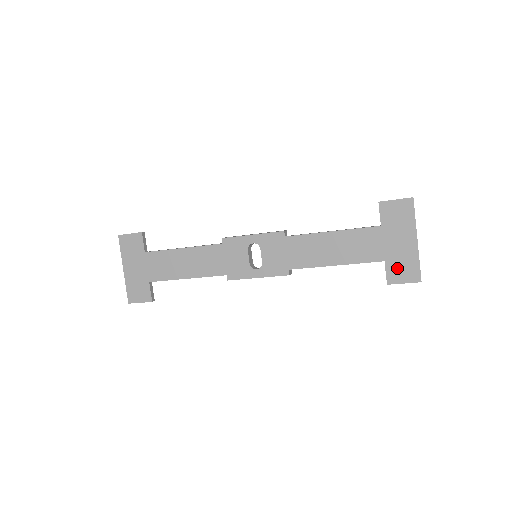
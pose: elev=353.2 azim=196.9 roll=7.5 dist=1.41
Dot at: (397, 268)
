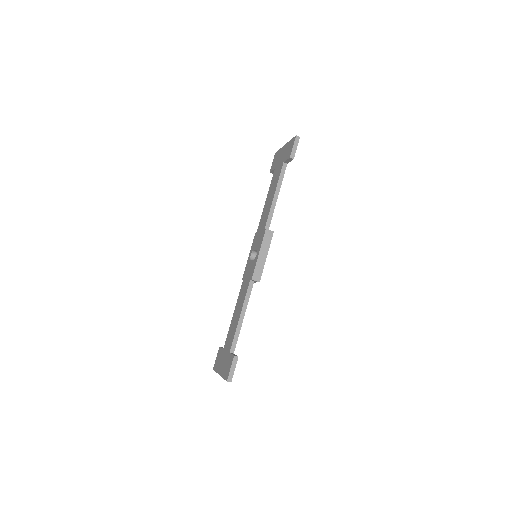
Dot at: (288, 153)
